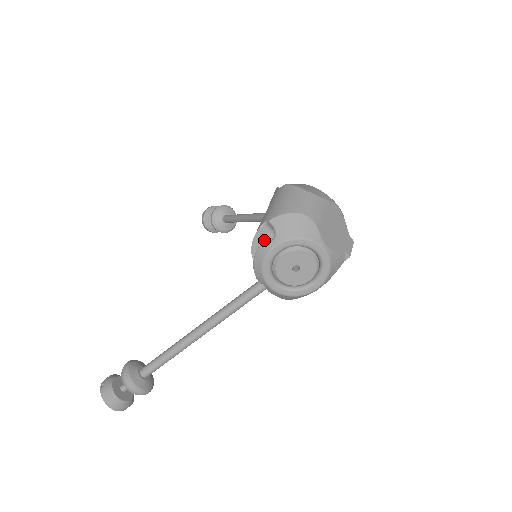
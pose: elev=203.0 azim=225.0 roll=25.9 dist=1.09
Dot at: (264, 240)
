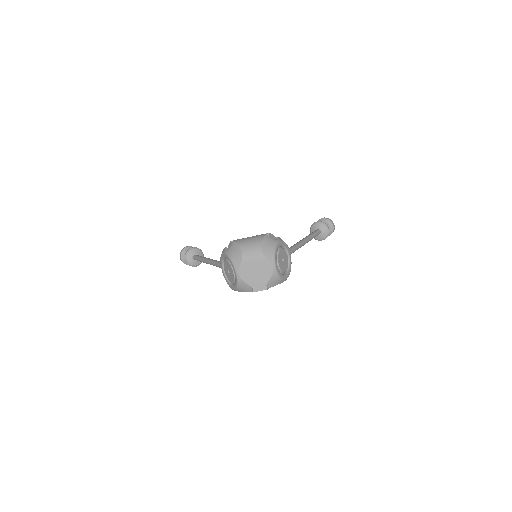
Dot at: occluded
